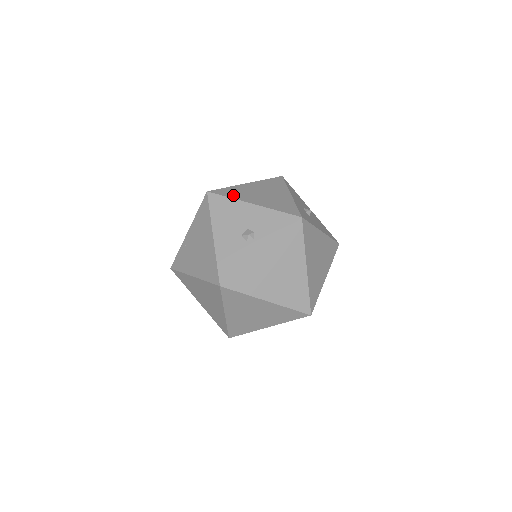
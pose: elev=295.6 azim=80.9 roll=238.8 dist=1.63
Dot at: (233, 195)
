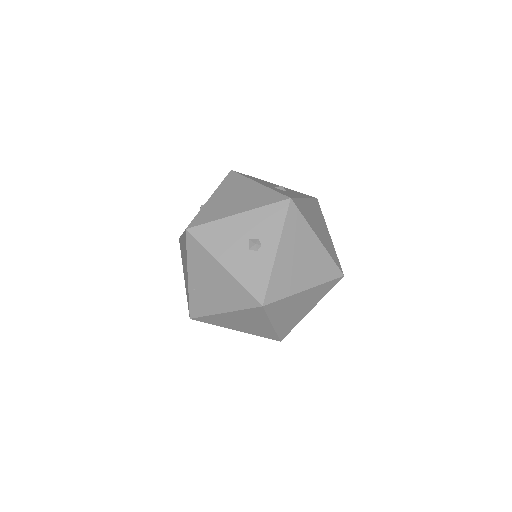
Dot at: (212, 217)
